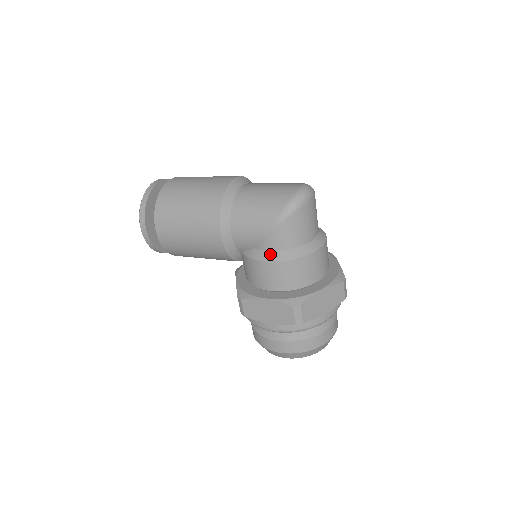
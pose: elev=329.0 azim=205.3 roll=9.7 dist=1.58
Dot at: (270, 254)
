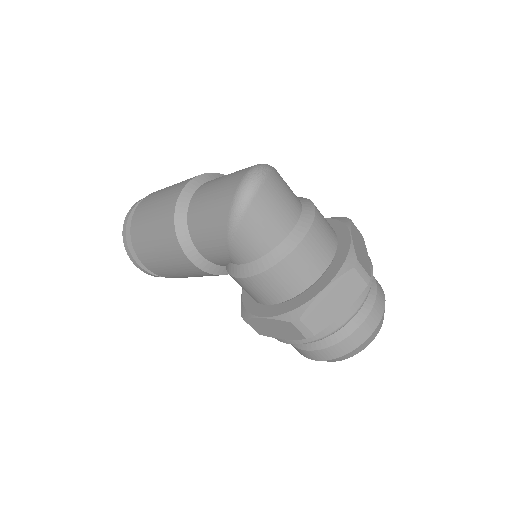
Dot at: (244, 268)
